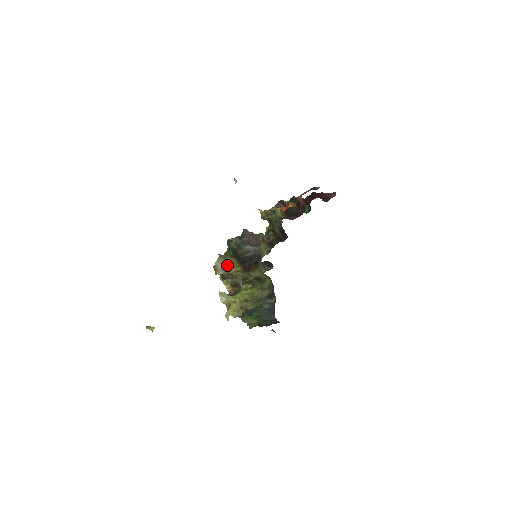
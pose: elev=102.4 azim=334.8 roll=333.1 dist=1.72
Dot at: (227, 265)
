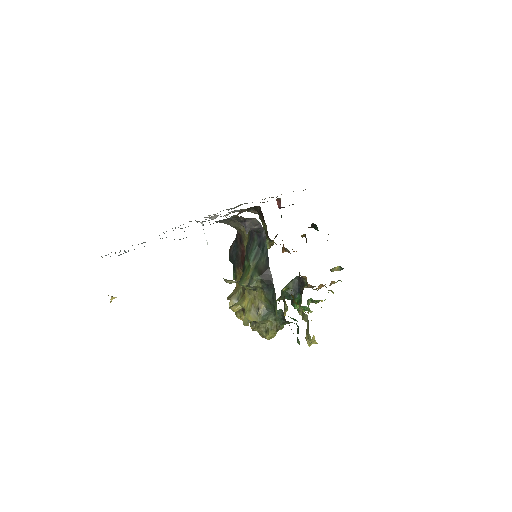
Dot at: (237, 289)
